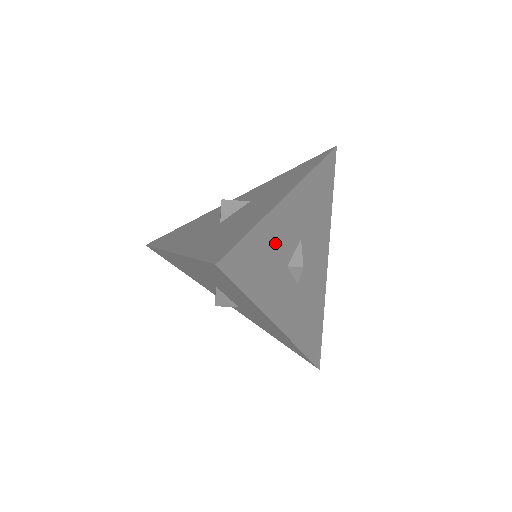
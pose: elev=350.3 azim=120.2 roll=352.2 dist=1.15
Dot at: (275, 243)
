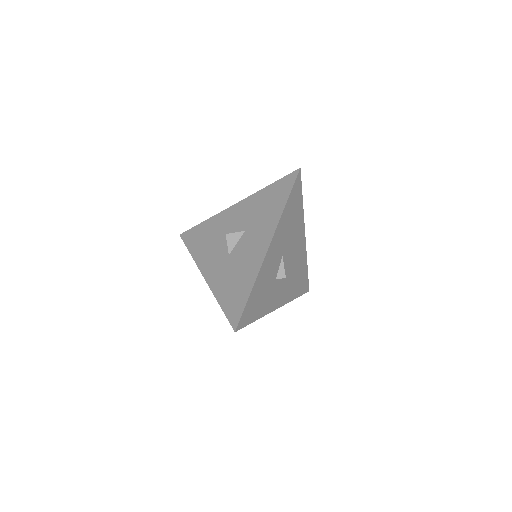
Dot at: (265, 281)
